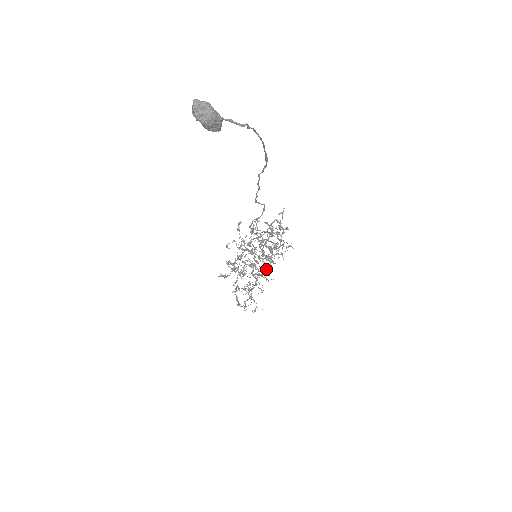
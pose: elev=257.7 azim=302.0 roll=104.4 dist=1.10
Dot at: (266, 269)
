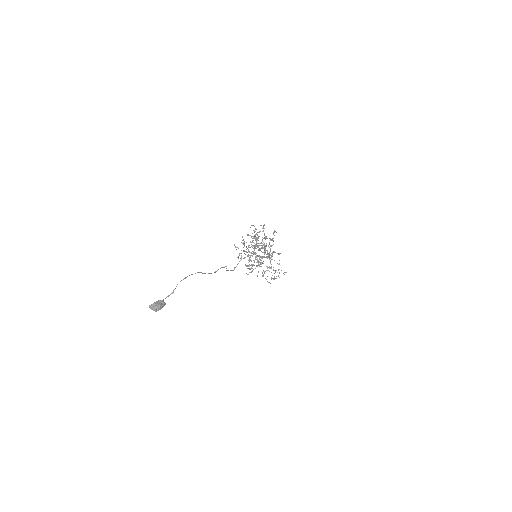
Dot at: (269, 255)
